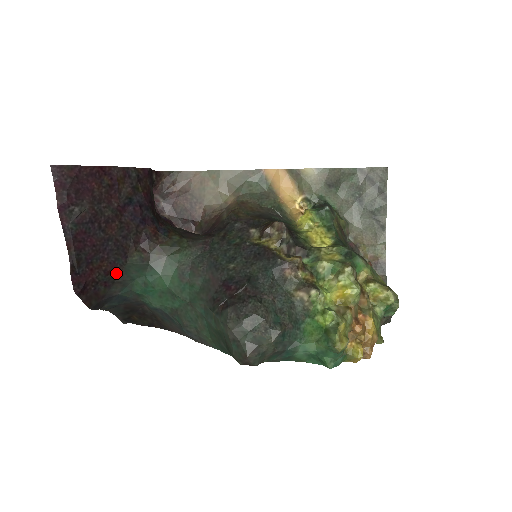
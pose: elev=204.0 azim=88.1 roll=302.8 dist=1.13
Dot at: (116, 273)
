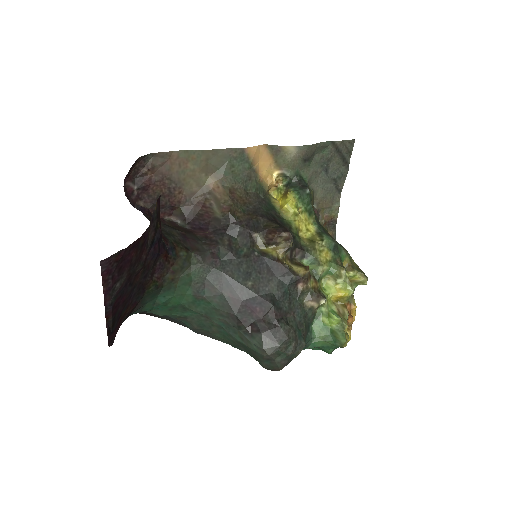
Dot at: (134, 308)
